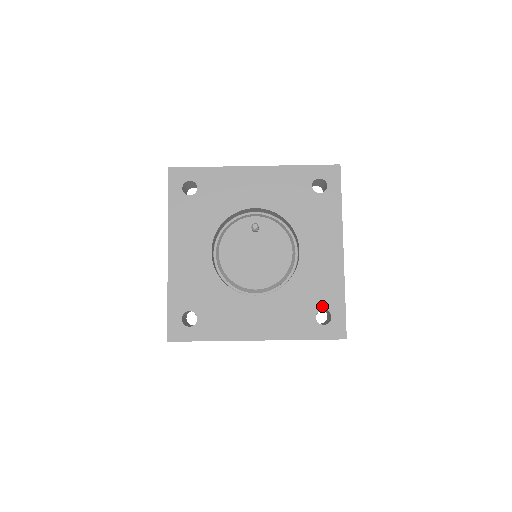
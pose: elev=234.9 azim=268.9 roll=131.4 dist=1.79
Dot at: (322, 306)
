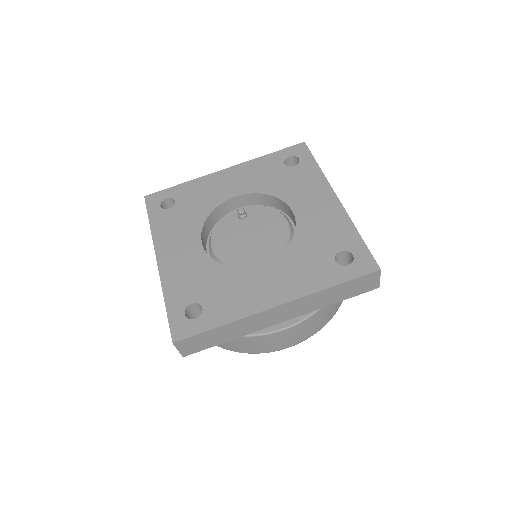
Dot at: (338, 249)
